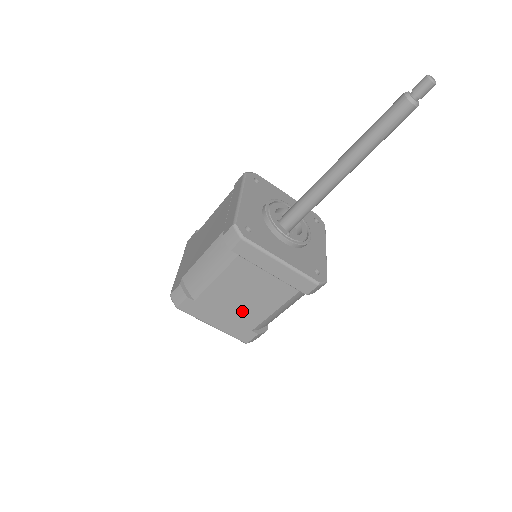
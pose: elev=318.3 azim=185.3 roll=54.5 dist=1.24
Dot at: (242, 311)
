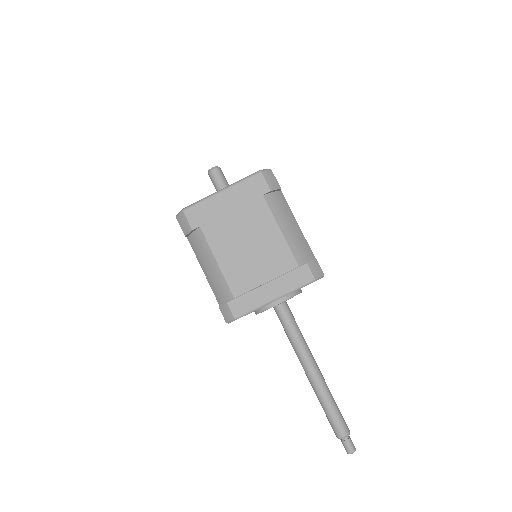
Dot at: occluded
